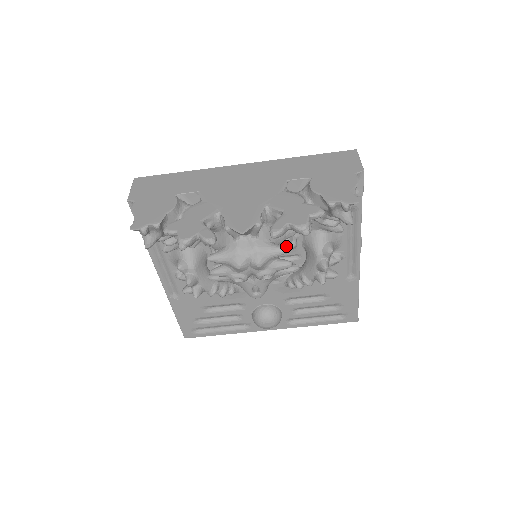
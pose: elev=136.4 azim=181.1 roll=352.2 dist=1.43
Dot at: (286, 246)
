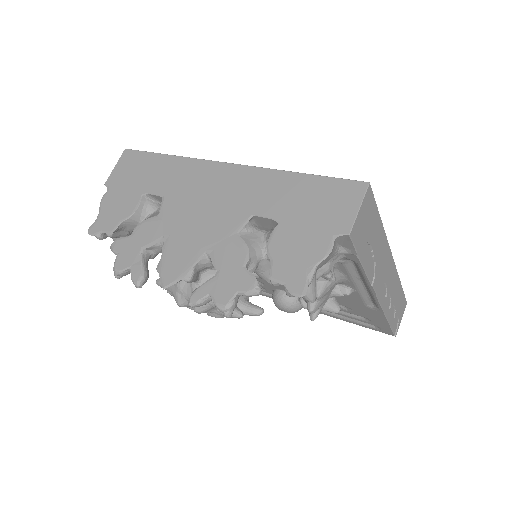
Dot at: occluded
